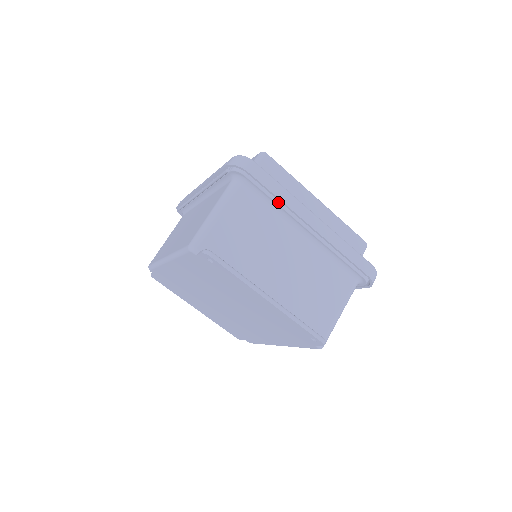
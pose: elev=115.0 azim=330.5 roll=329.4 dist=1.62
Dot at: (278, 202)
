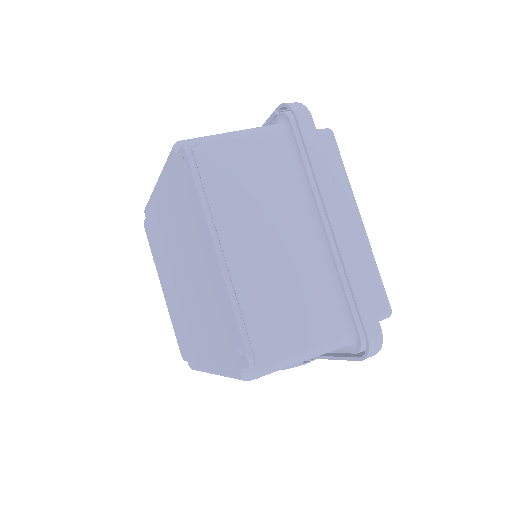
Dot at: (310, 173)
